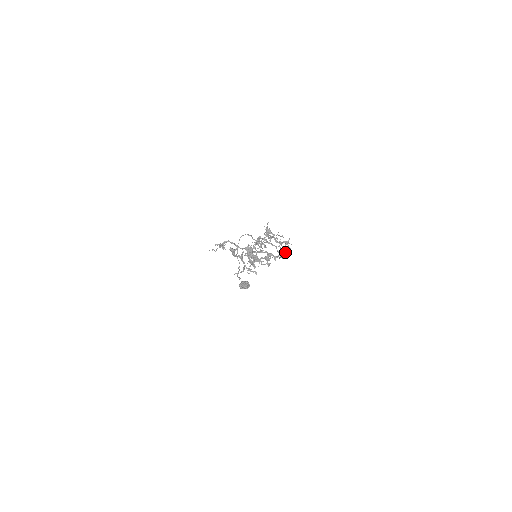
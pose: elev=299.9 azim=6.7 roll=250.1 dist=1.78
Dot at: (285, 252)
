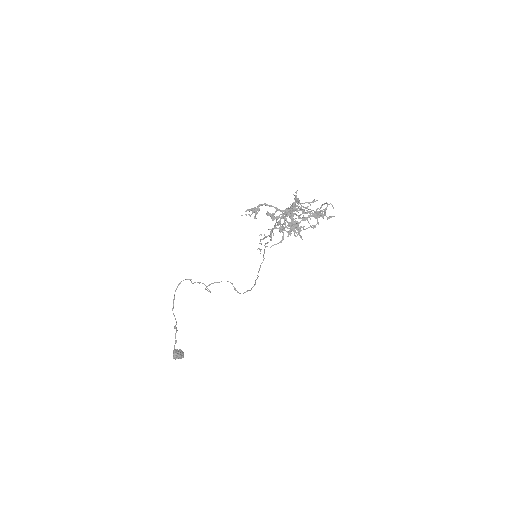
Dot at: (325, 215)
